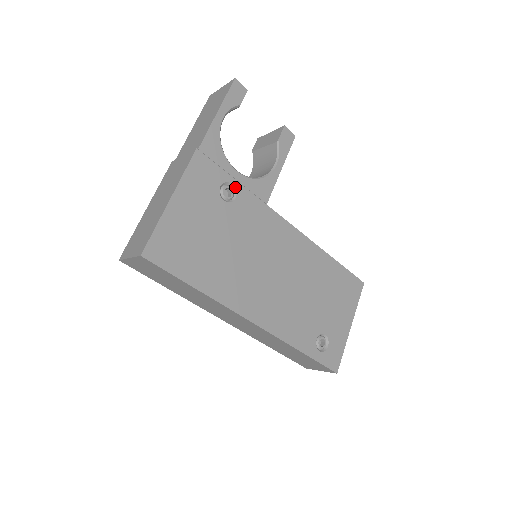
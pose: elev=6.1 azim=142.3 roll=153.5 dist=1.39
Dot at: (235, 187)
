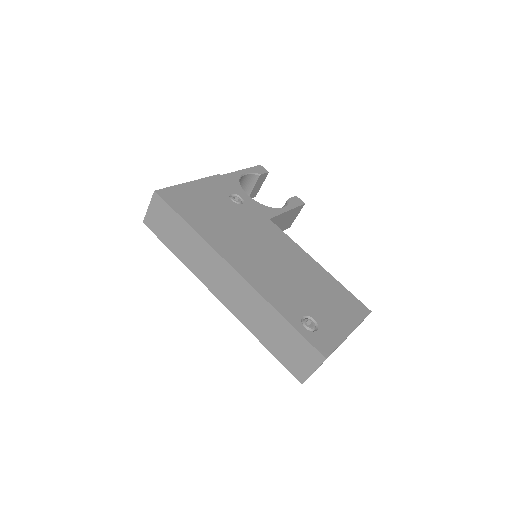
Dot at: (243, 200)
